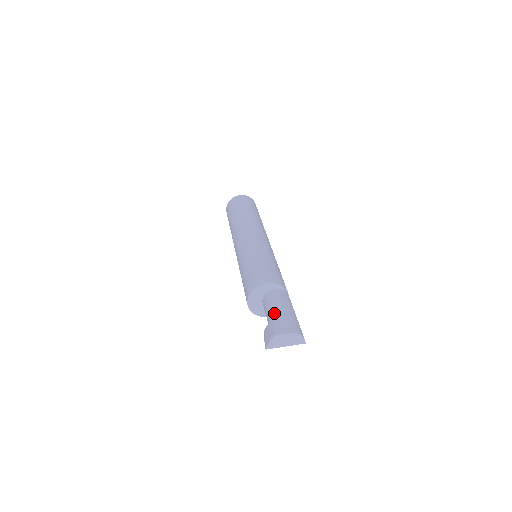
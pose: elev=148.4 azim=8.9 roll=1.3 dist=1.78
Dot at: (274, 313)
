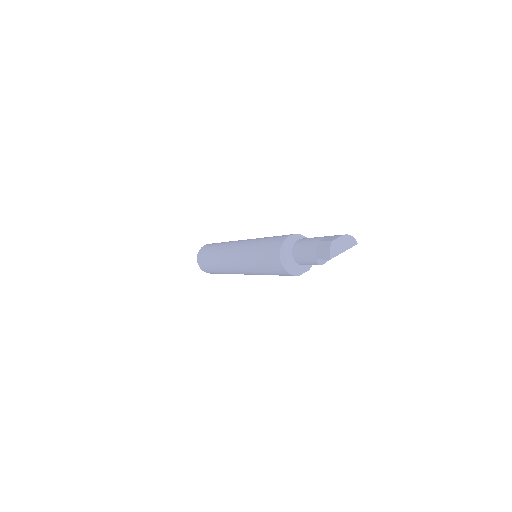
Dot at: (314, 243)
